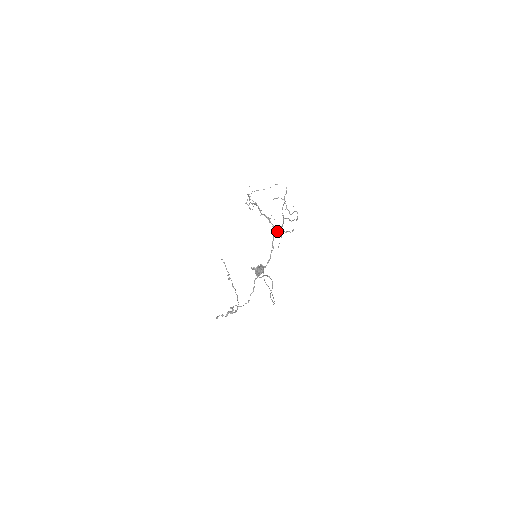
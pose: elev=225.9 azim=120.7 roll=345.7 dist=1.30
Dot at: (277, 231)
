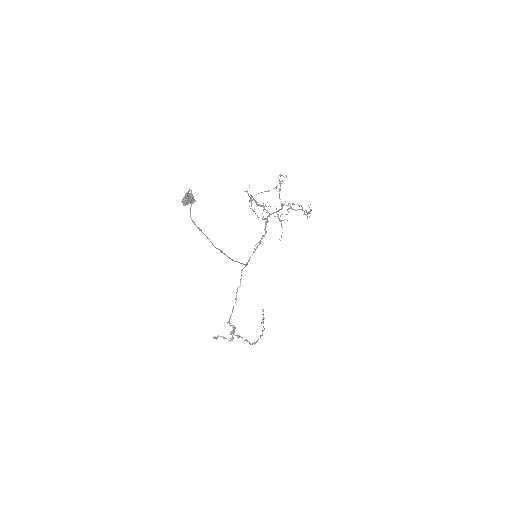
Dot at: occluded
